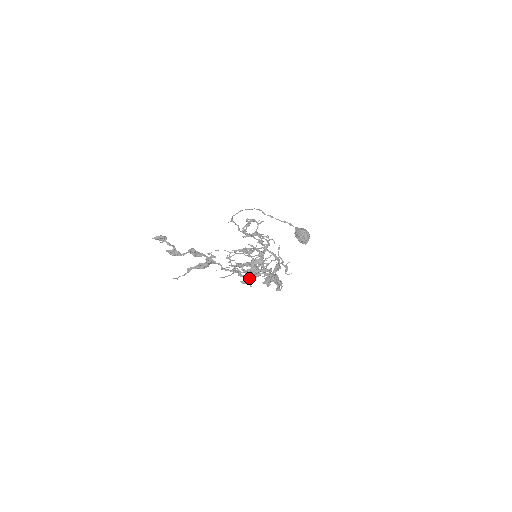
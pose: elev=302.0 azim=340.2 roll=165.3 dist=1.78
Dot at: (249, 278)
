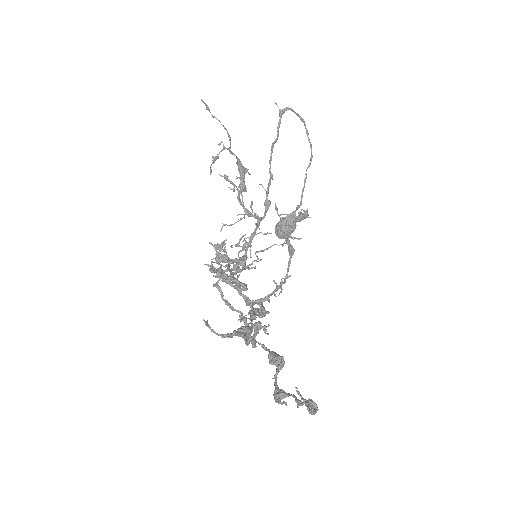
Dot at: (221, 269)
